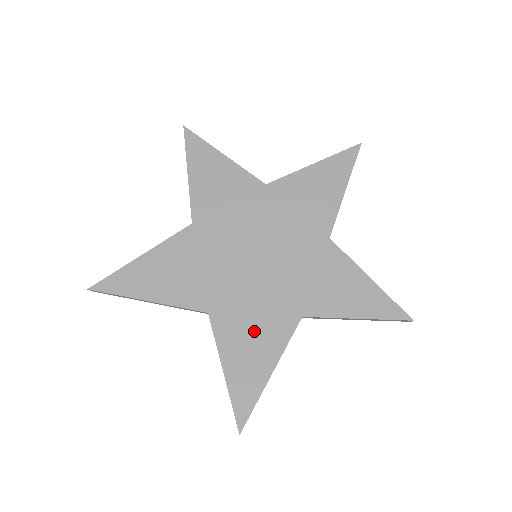
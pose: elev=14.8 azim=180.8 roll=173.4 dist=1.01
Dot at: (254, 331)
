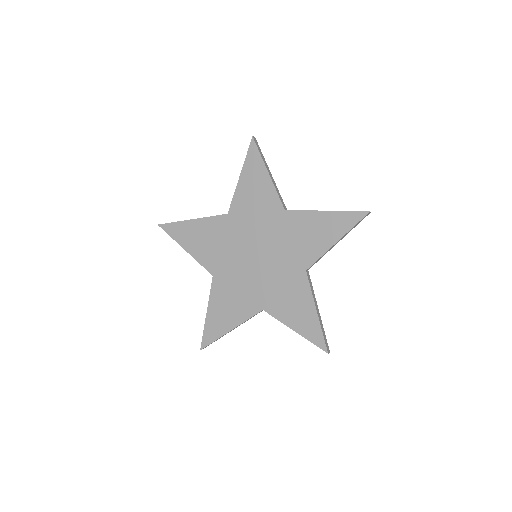
Dot at: (232, 301)
